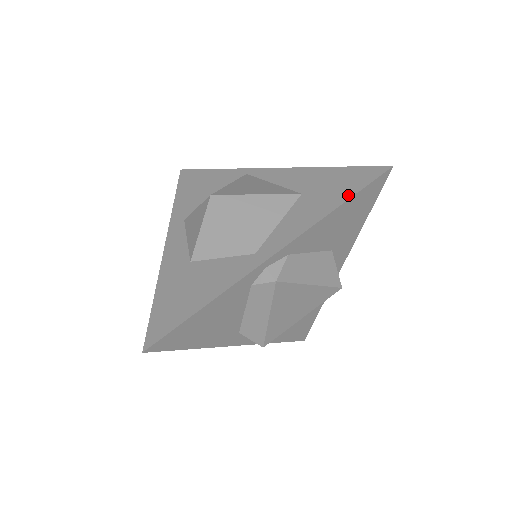
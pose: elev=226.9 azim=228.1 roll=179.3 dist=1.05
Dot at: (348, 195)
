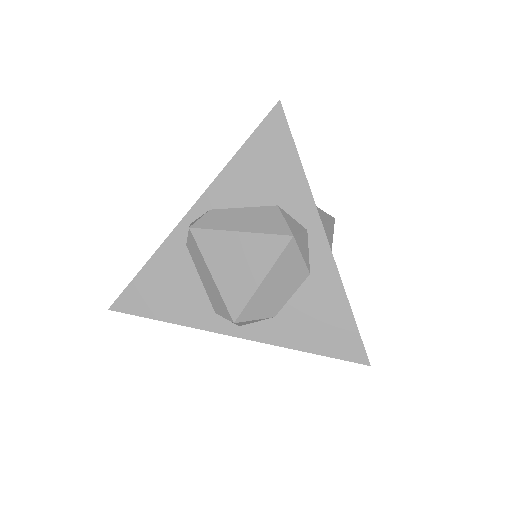
Dot at: (247, 142)
